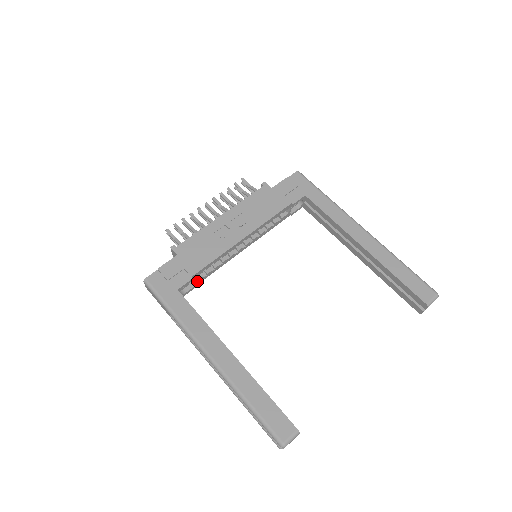
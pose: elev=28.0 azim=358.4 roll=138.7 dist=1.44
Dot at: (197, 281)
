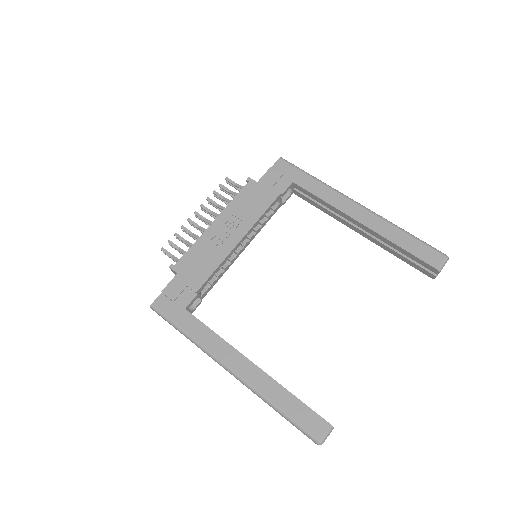
Dot at: (203, 294)
